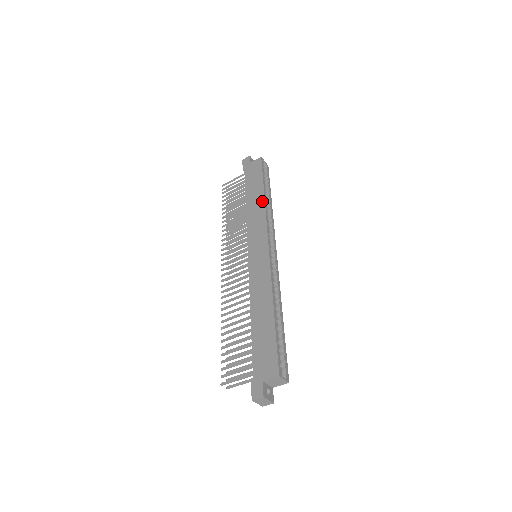
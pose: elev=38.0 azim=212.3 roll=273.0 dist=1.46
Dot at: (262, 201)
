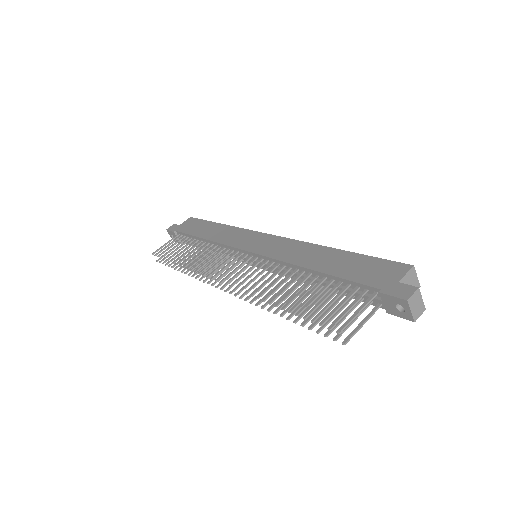
Dot at: (225, 226)
